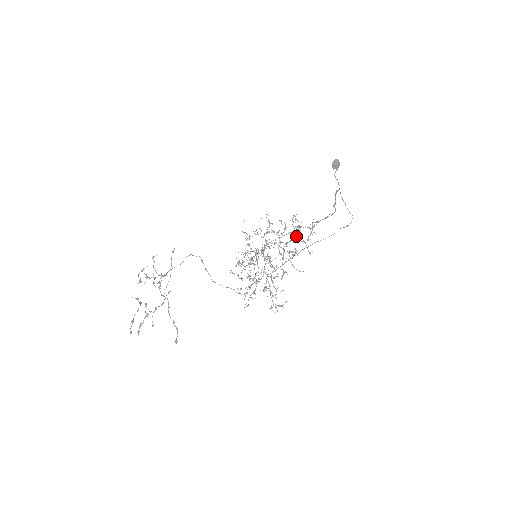
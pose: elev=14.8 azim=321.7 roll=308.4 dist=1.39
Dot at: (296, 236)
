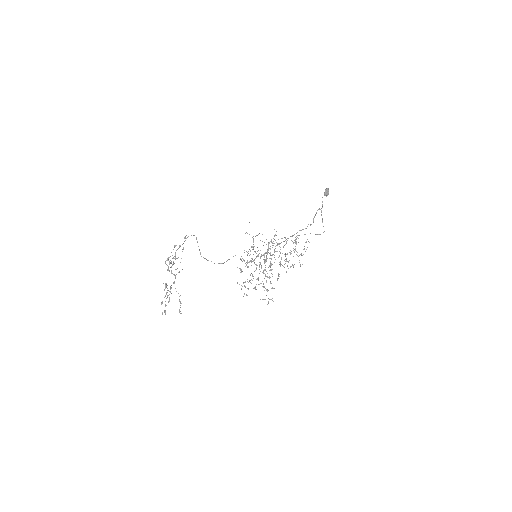
Dot at: occluded
